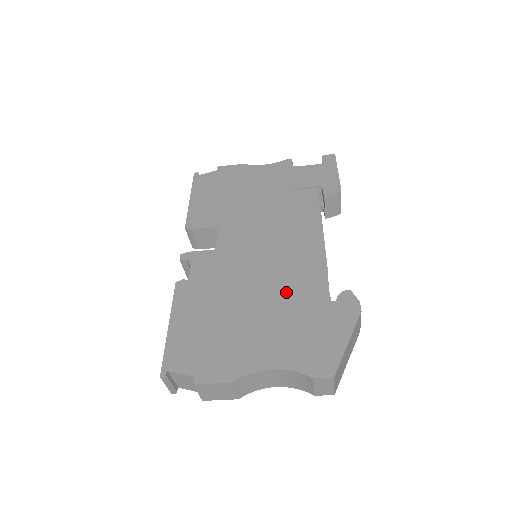
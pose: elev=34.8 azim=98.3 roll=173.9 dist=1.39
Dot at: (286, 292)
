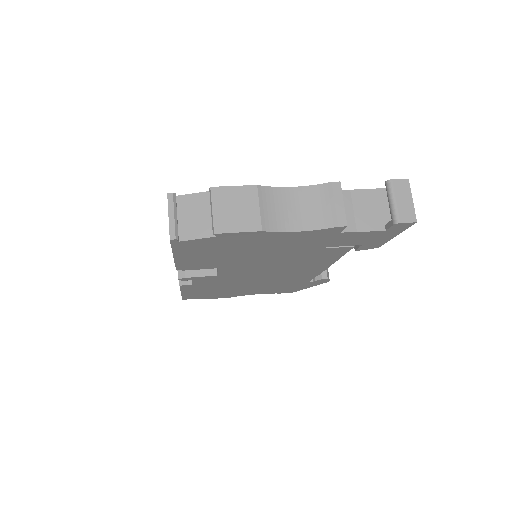
Dot at: occluded
